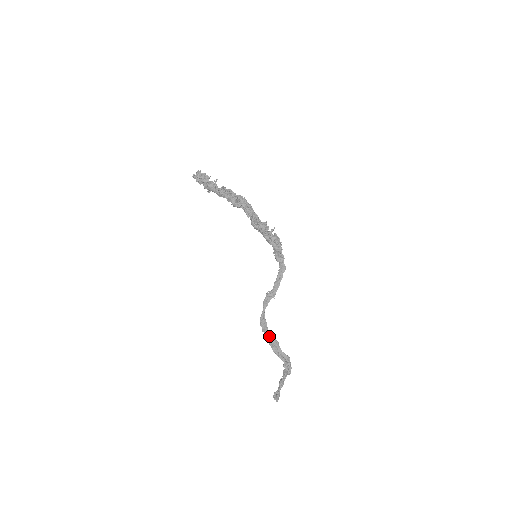
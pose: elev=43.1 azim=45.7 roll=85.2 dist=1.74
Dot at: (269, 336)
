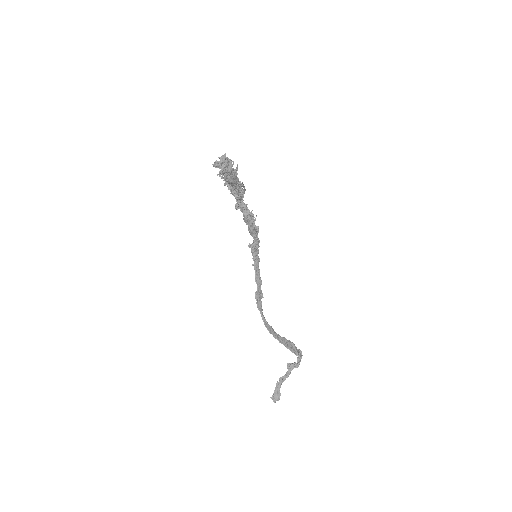
Dot at: (282, 340)
